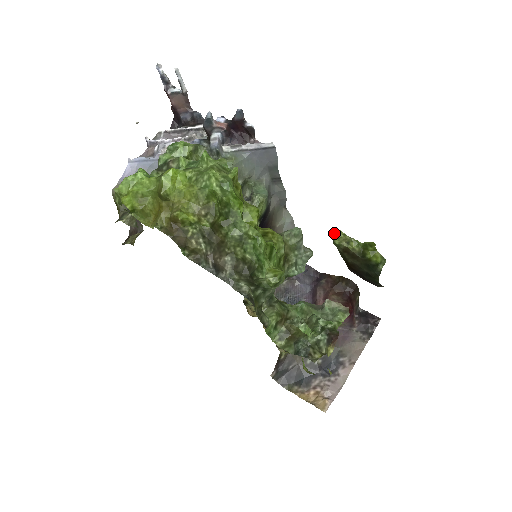
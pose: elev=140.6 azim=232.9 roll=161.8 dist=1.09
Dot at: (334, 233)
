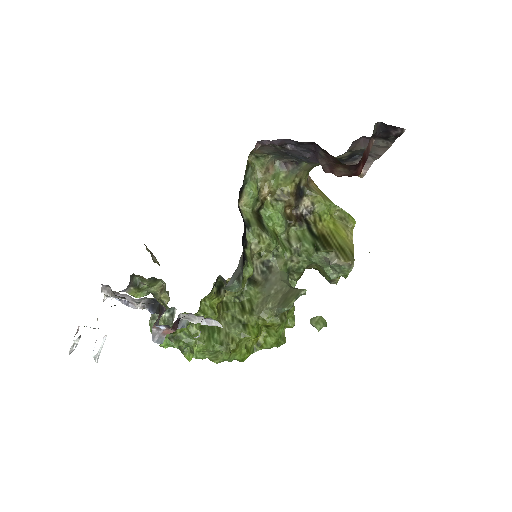
Dot at: occluded
